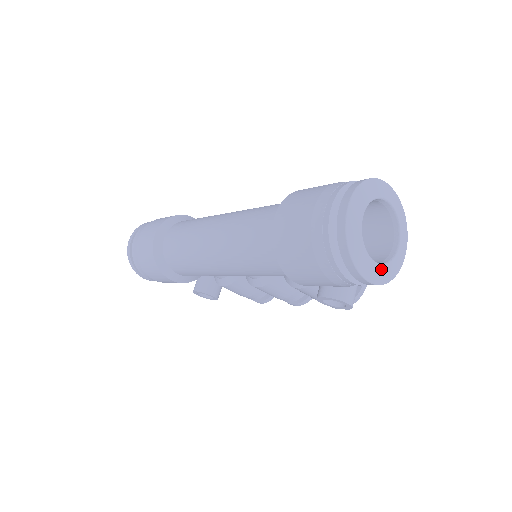
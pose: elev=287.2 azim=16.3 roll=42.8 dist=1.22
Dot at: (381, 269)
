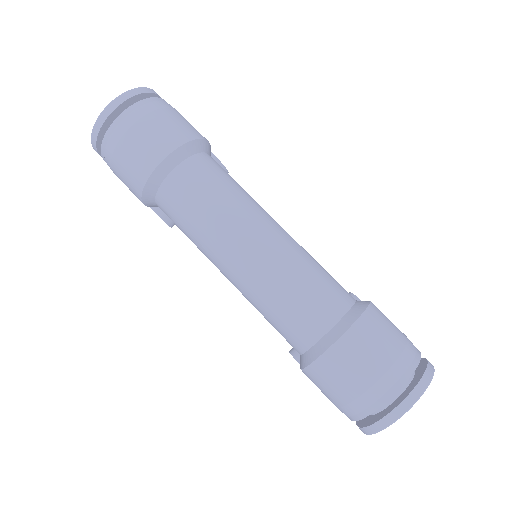
Dot at: occluded
